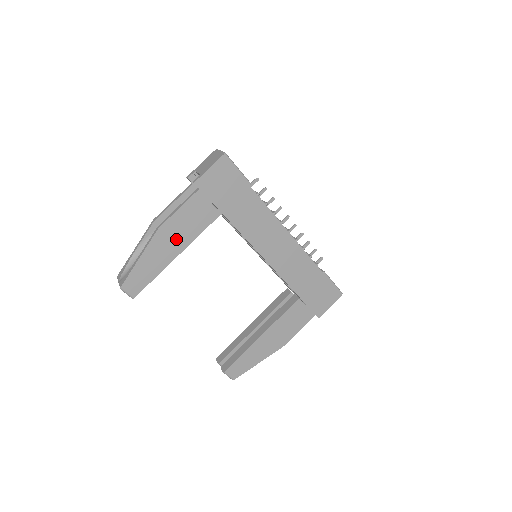
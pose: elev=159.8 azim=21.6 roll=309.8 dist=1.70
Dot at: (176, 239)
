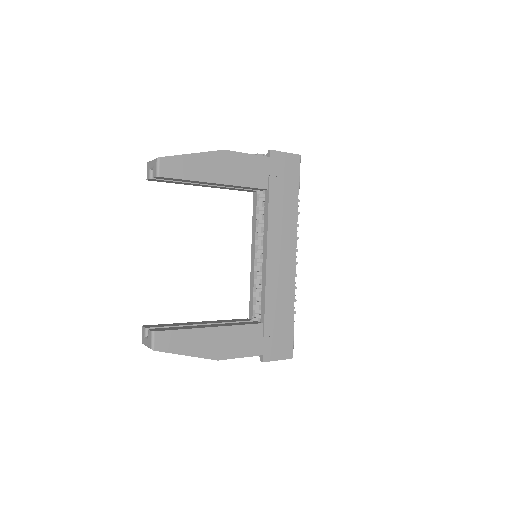
Dot at: (227, 171)
